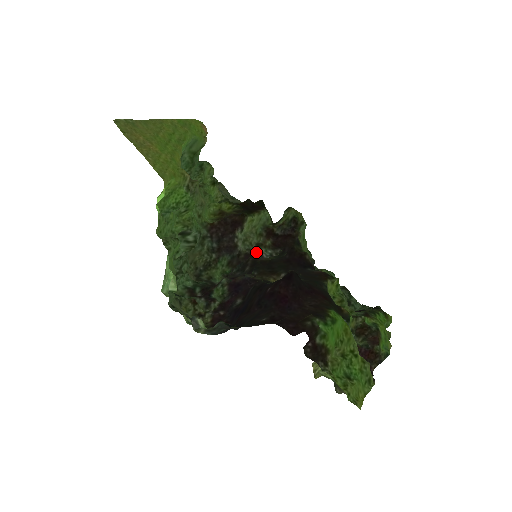
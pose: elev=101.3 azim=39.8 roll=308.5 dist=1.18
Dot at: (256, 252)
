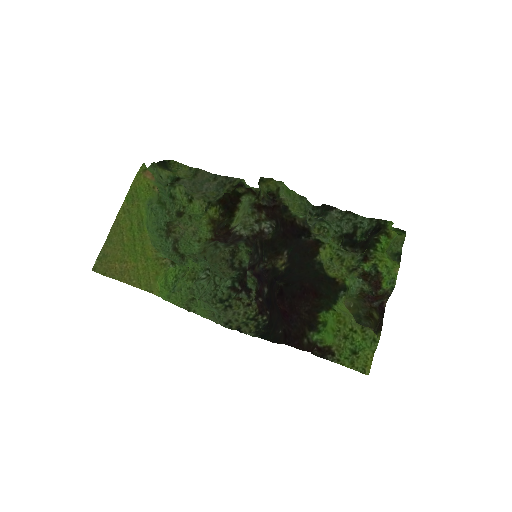
Dot at: (258, 232)
